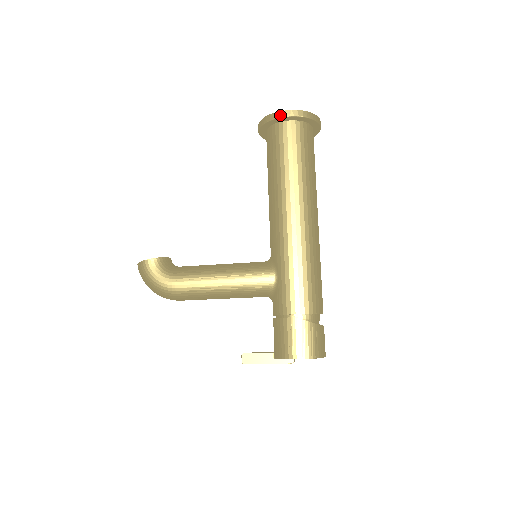
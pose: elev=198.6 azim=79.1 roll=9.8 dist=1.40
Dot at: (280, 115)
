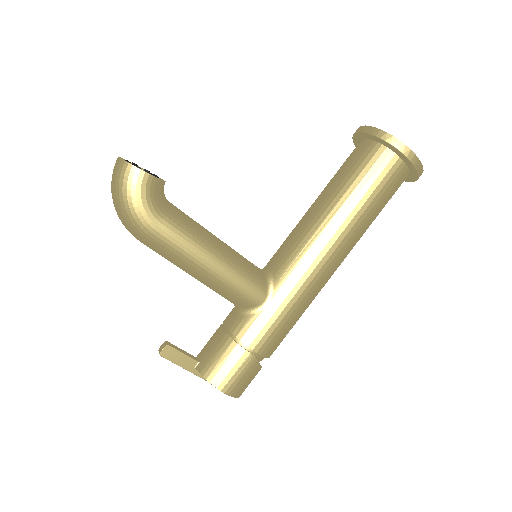
Dot at: (408, 154)
